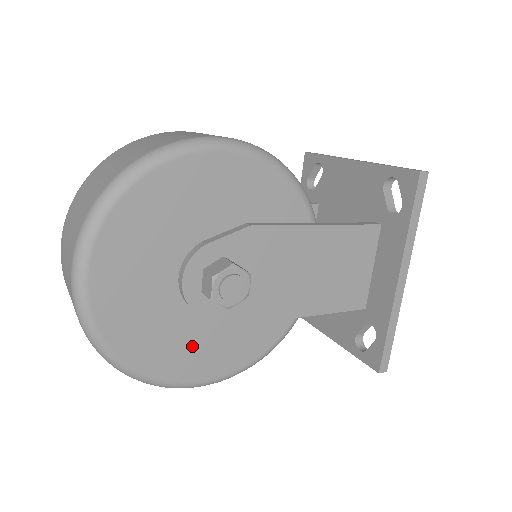
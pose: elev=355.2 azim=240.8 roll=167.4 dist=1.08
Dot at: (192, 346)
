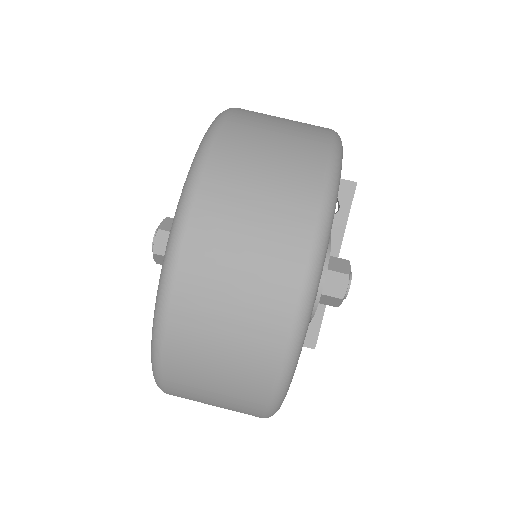
Dot at: occluded
